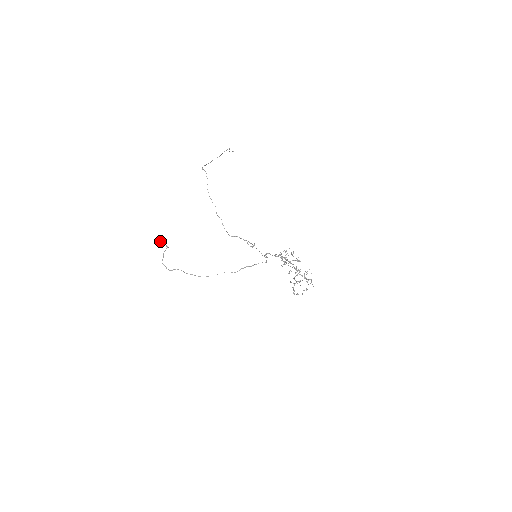
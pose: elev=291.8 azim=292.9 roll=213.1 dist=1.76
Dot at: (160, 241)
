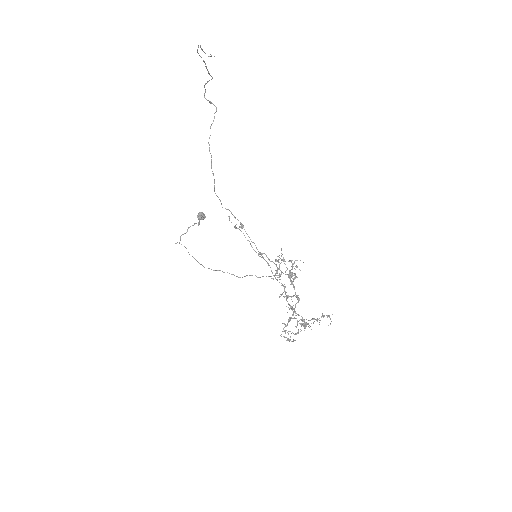
Dot at: (198, 217)
